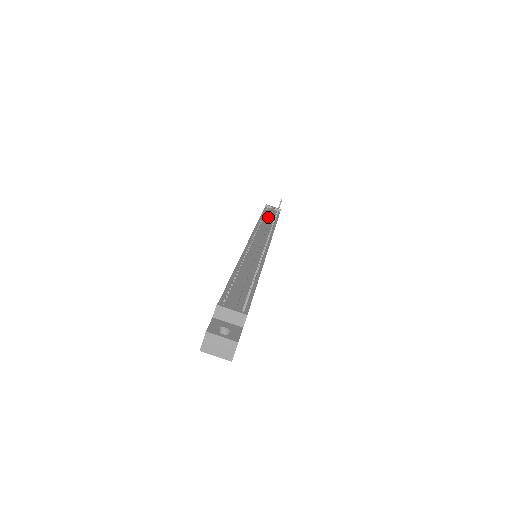
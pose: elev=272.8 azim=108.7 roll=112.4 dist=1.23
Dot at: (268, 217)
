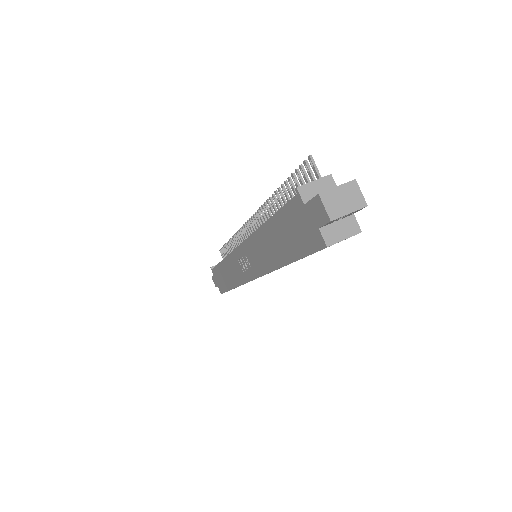
Dot at: occluded
